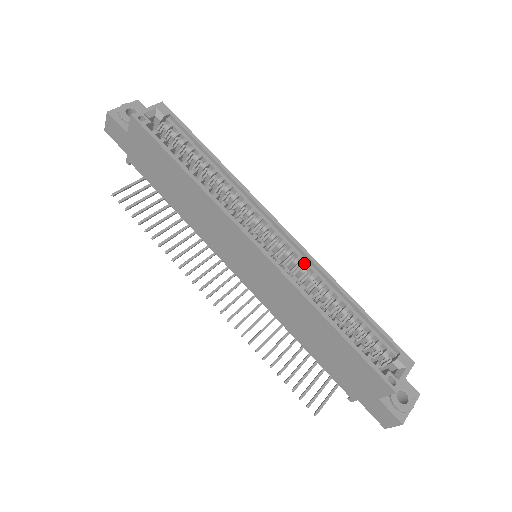
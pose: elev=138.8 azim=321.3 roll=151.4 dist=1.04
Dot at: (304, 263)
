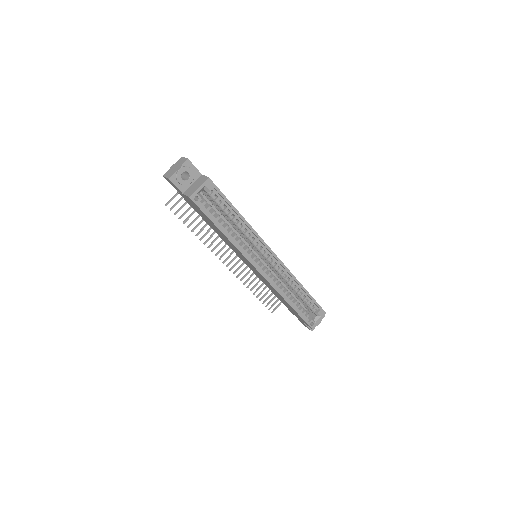
Dot at: (283, 271)
